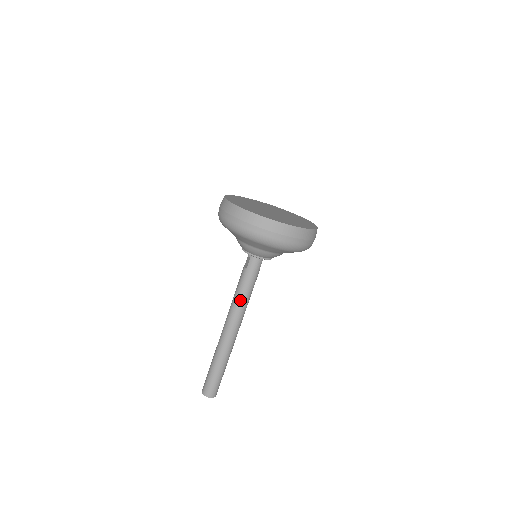
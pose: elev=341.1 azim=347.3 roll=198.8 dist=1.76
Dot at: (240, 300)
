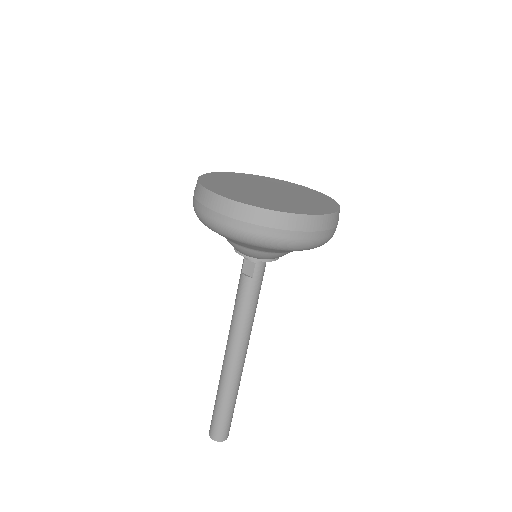
Dot at: (249, 319)
